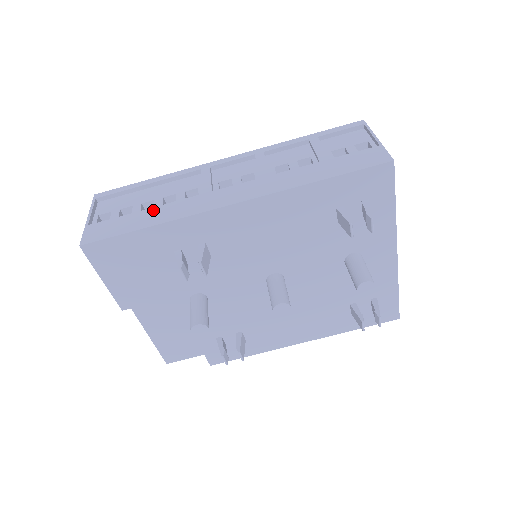
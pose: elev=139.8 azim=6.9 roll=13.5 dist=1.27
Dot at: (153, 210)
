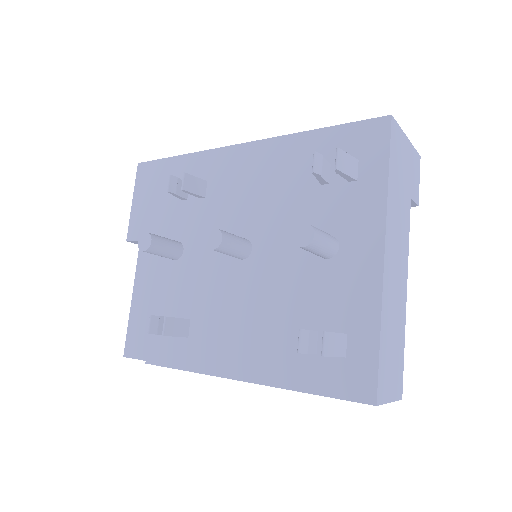
Dot at: occluded
